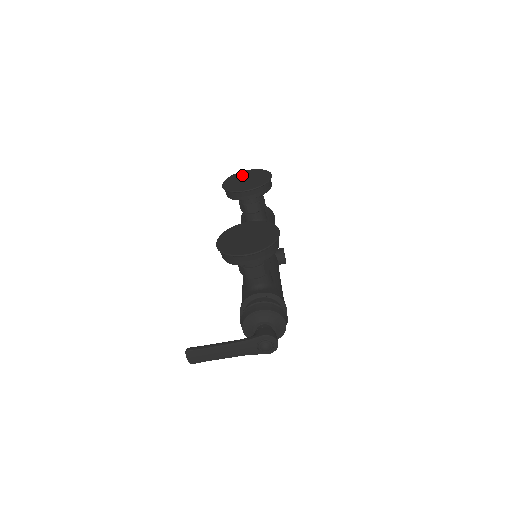
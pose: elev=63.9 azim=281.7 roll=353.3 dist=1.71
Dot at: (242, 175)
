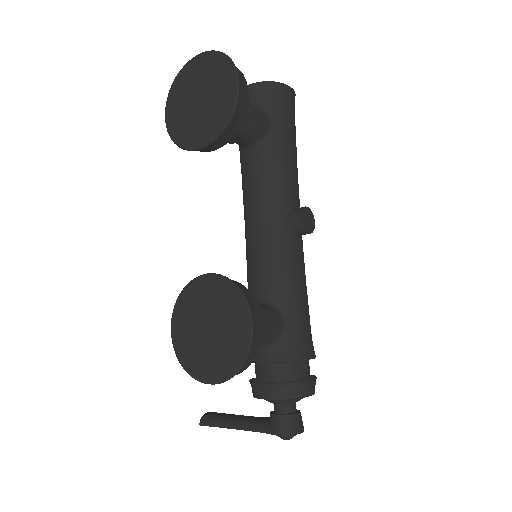
Dot at: (190, 79)
